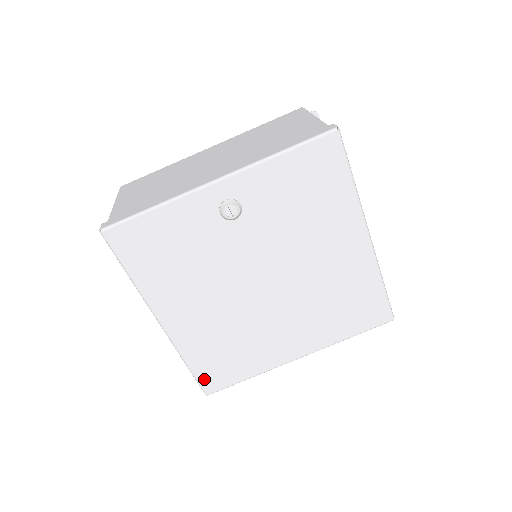
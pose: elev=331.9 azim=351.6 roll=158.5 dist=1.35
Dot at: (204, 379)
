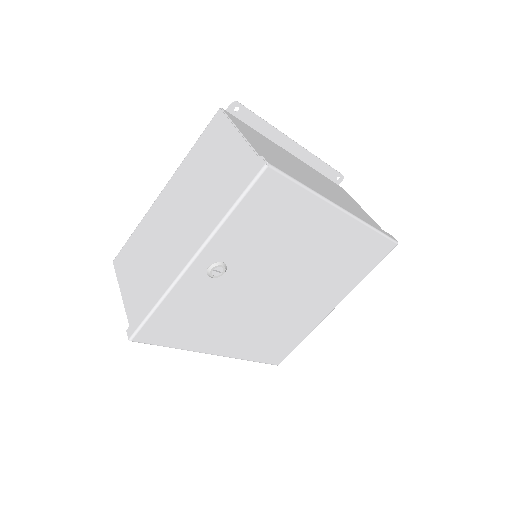
Dot at: (270, 360)
